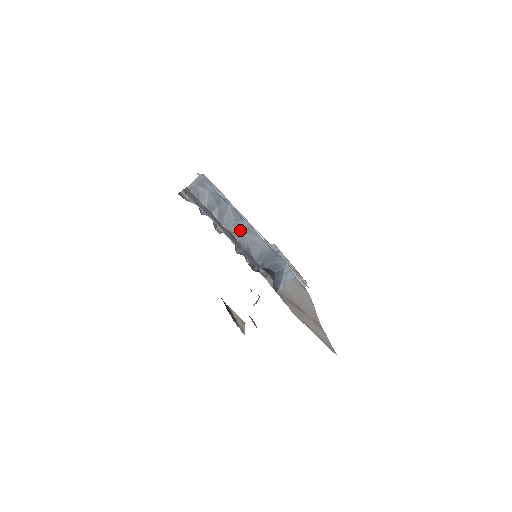
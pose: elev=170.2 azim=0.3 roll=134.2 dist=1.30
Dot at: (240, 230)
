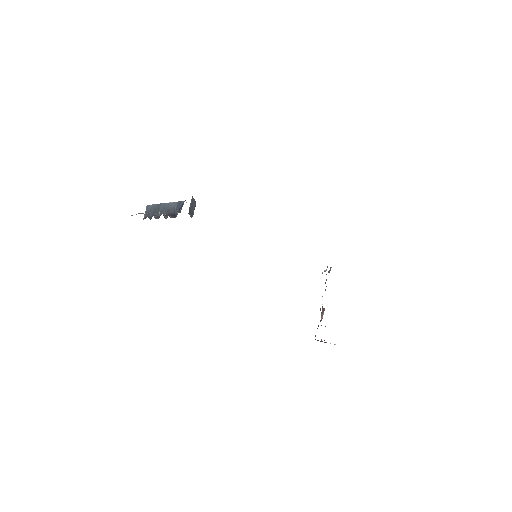
Dot at: (165, 209)
